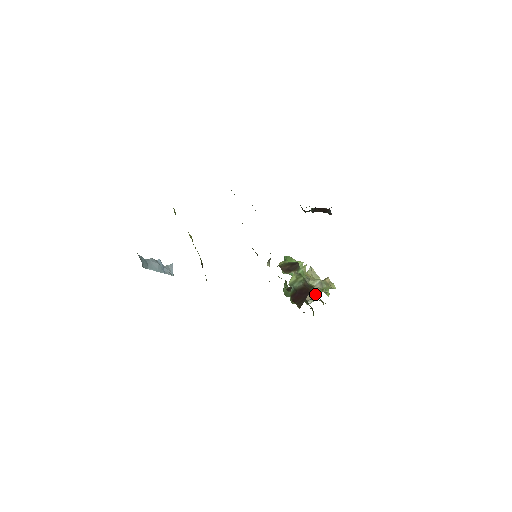
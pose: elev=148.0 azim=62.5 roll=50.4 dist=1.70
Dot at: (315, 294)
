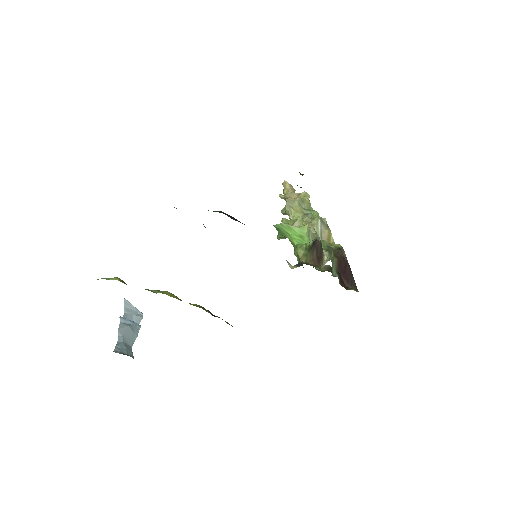
Dot at: (329, 241)
